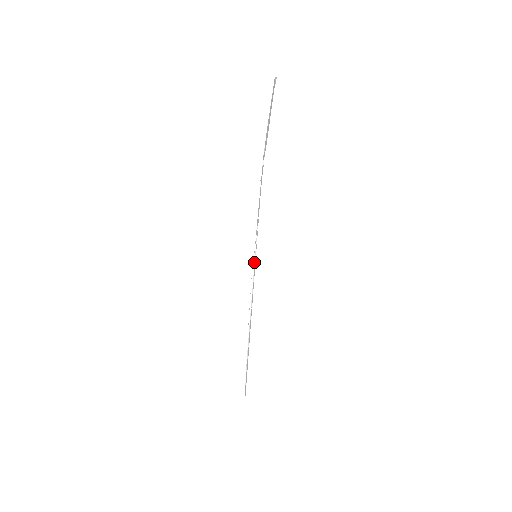
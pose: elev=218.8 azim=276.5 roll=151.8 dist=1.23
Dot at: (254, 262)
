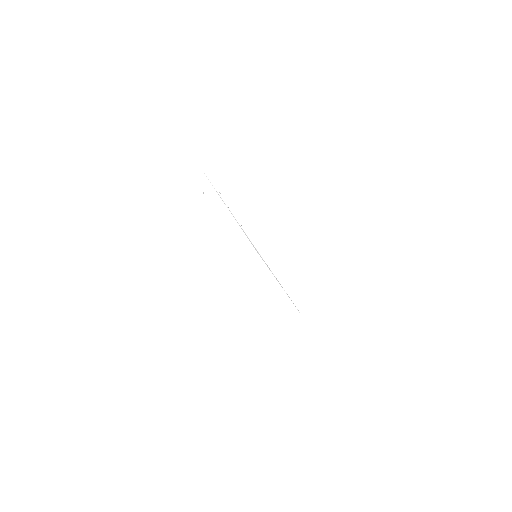
Dot at: occluded
